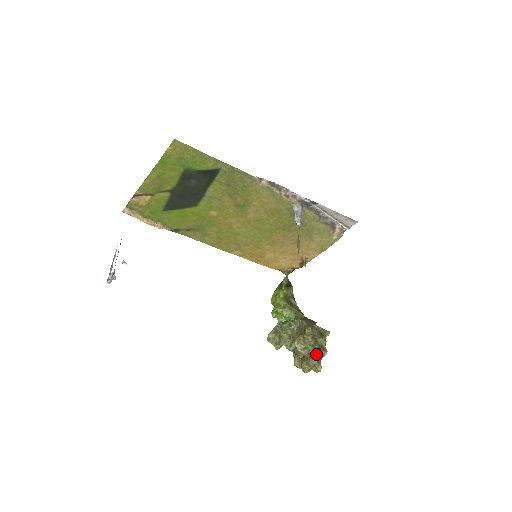
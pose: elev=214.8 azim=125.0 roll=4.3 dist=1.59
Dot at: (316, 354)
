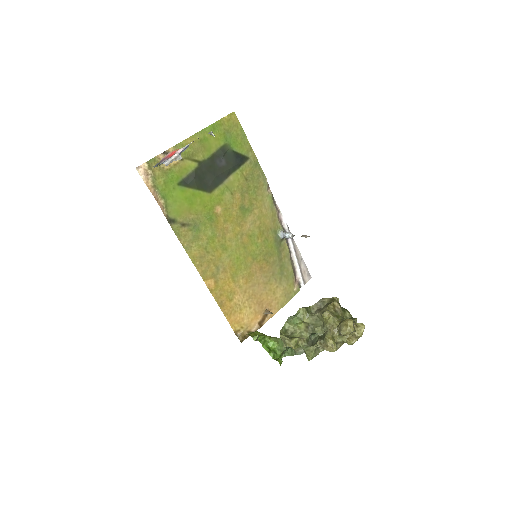
Dot at: occluded
